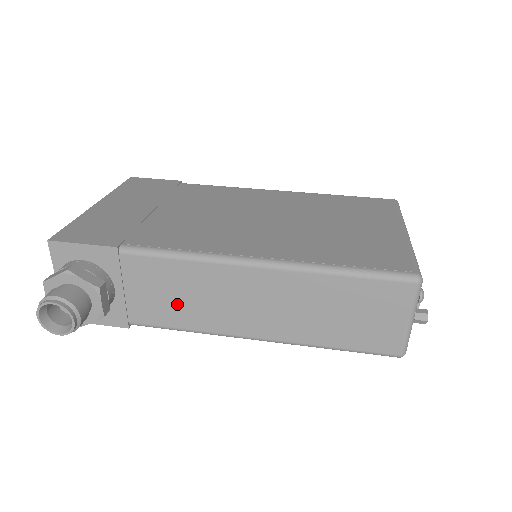
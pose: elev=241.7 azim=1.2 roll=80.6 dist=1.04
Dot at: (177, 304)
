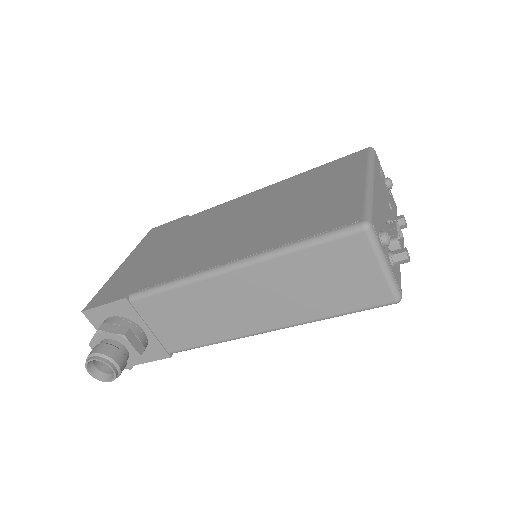
Dot at: (191, 325)
